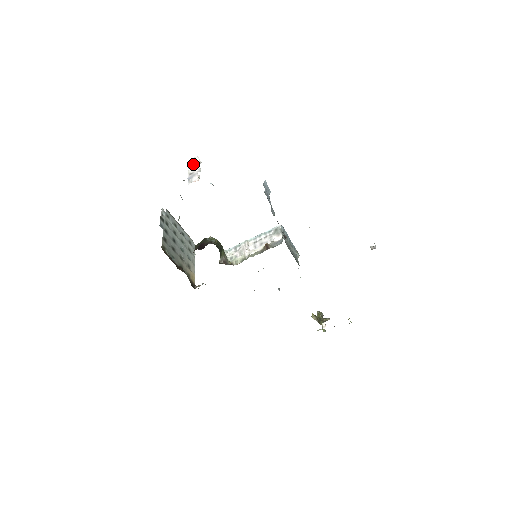
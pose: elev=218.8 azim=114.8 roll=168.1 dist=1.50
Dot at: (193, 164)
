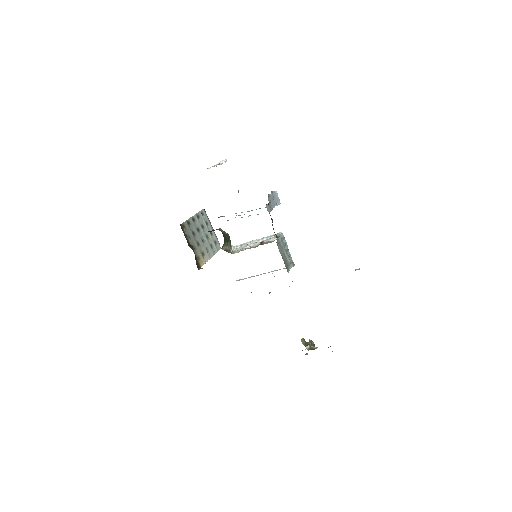
Dot at: occluded
